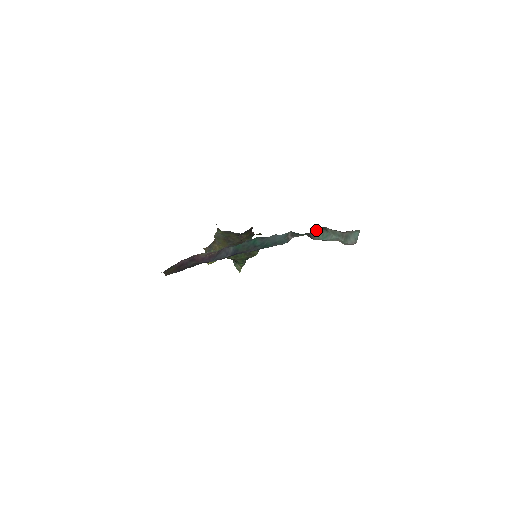
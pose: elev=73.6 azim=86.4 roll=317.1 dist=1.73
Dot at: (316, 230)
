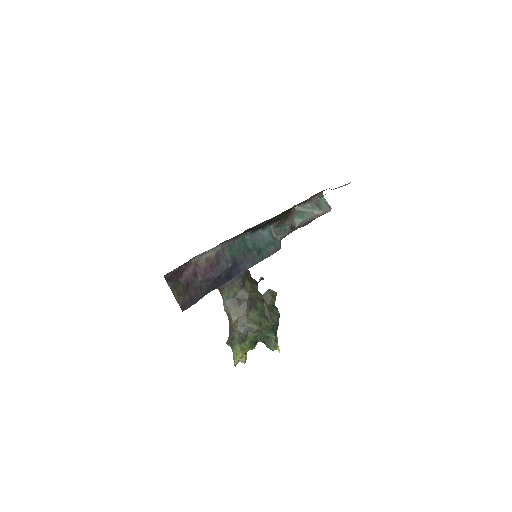
Dot at: (290, 214)
